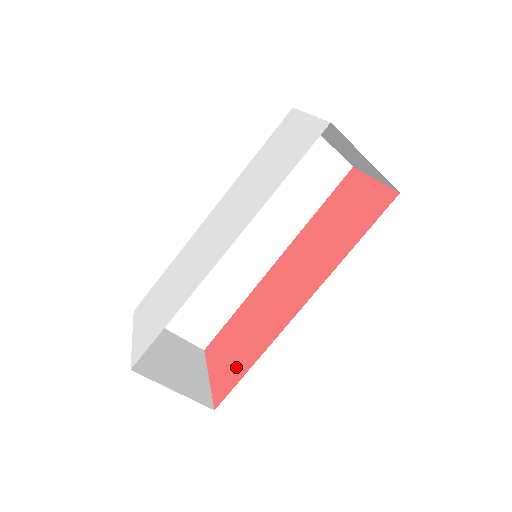
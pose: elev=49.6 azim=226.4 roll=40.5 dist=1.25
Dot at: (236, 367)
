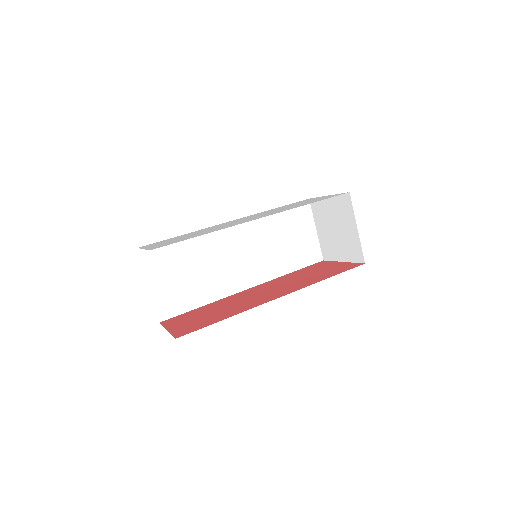
Dot at: (204, 322)
